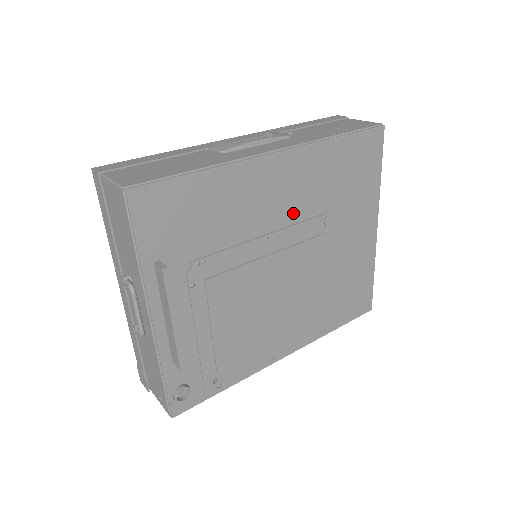
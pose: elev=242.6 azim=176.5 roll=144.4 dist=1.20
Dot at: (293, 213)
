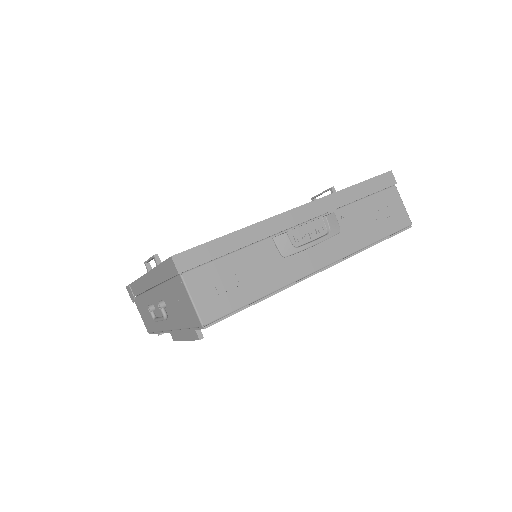
Dot at: occluded
